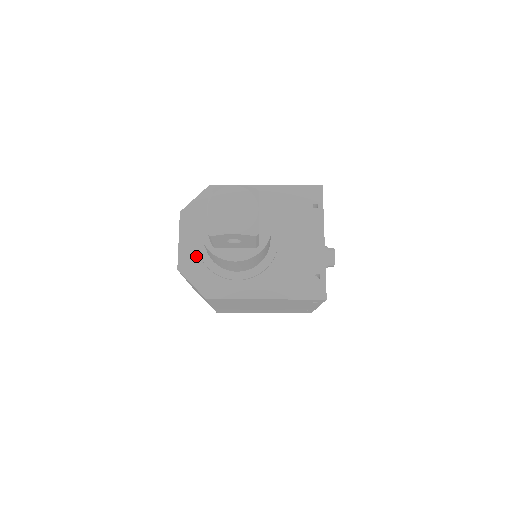
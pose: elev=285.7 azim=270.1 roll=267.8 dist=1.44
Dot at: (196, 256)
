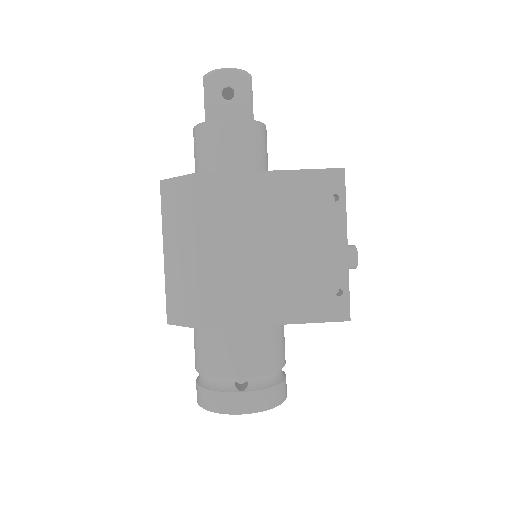
Dot at: occluded
